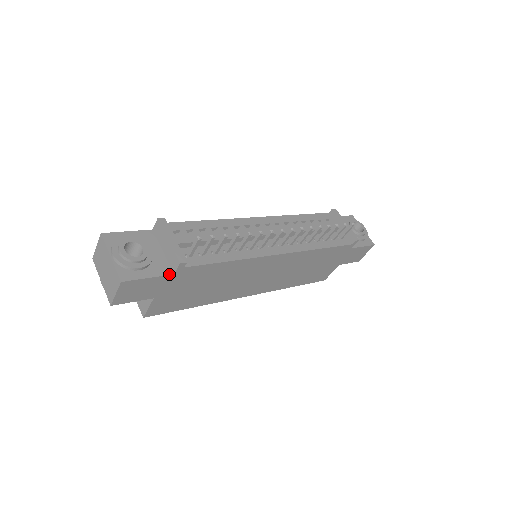
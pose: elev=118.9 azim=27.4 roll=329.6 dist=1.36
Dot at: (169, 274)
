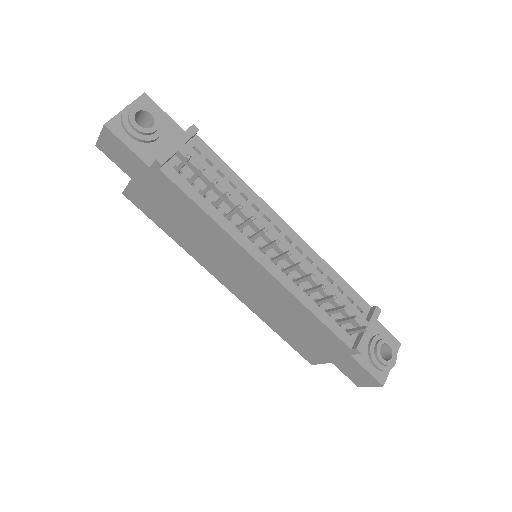
Dot at: (146, 163)
